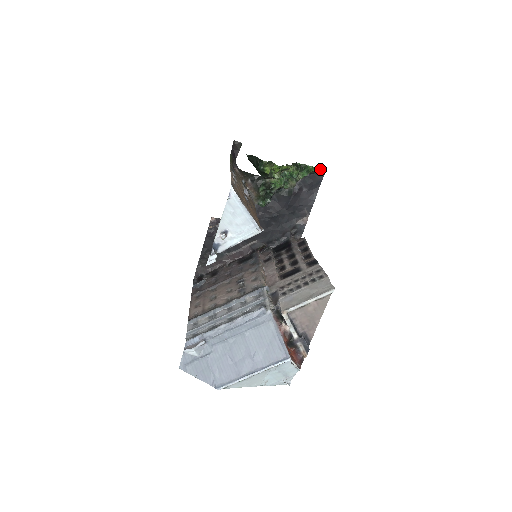
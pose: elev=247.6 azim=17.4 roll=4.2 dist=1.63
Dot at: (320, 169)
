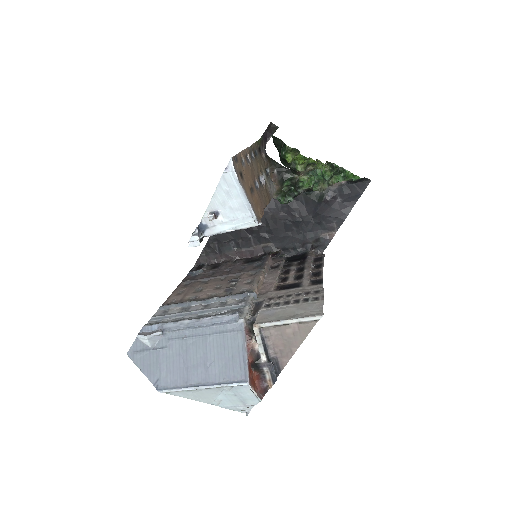
Dot at: (362, 180)
